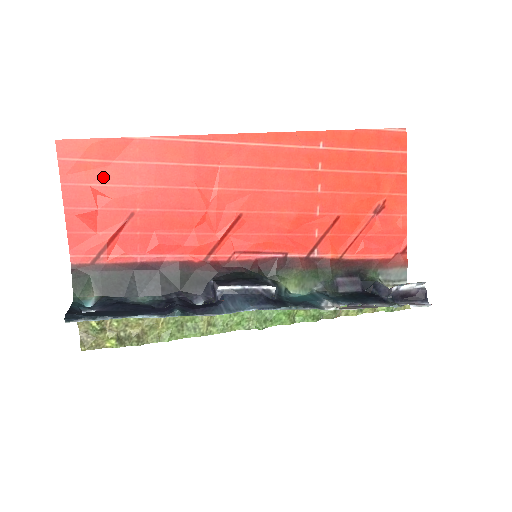
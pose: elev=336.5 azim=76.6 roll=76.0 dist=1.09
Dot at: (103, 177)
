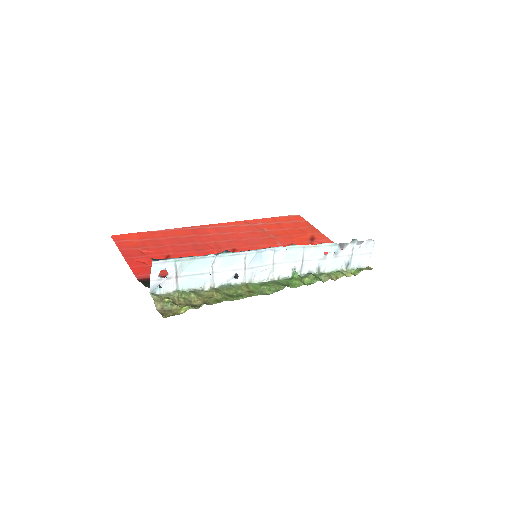
Dot at: (144, 245)
